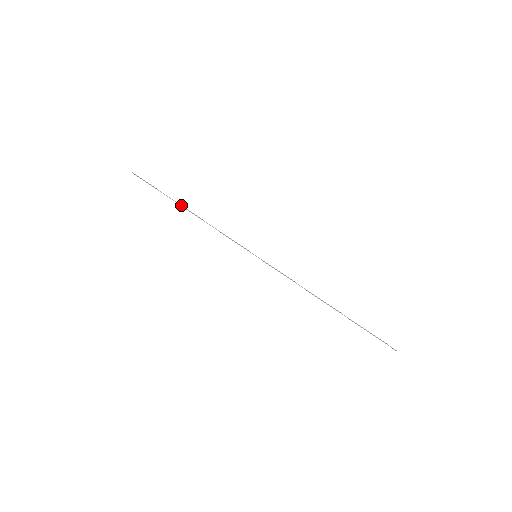
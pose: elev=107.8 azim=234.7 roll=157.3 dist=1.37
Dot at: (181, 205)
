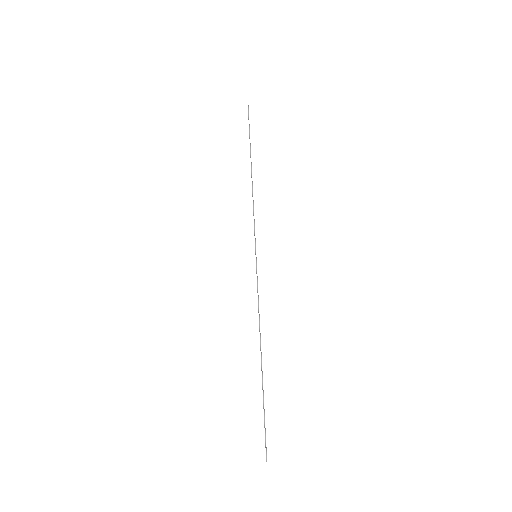
Dot at: occluded
